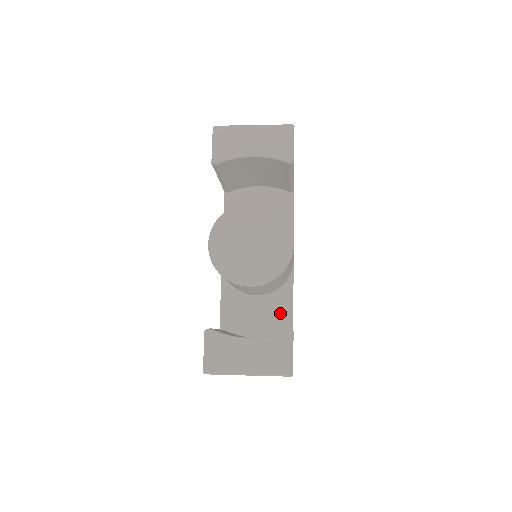
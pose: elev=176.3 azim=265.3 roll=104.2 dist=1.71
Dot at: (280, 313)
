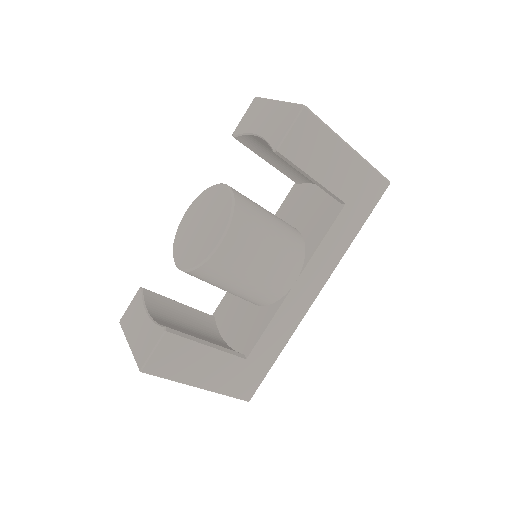
Dot at: (251, 331)
